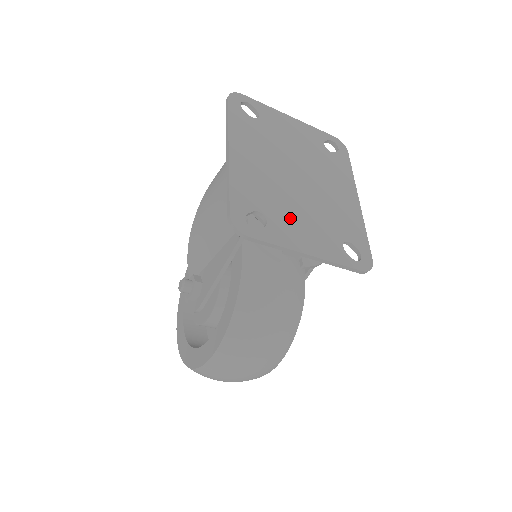
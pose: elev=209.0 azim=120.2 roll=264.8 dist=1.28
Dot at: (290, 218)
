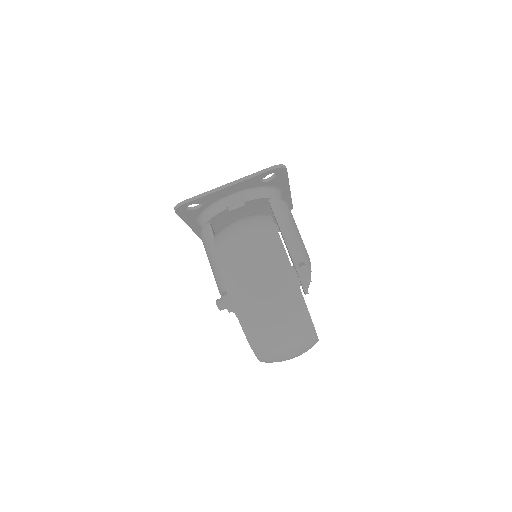
Dot at: occluded
